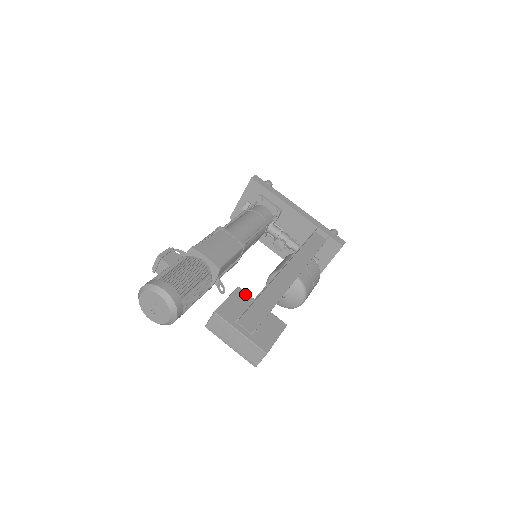
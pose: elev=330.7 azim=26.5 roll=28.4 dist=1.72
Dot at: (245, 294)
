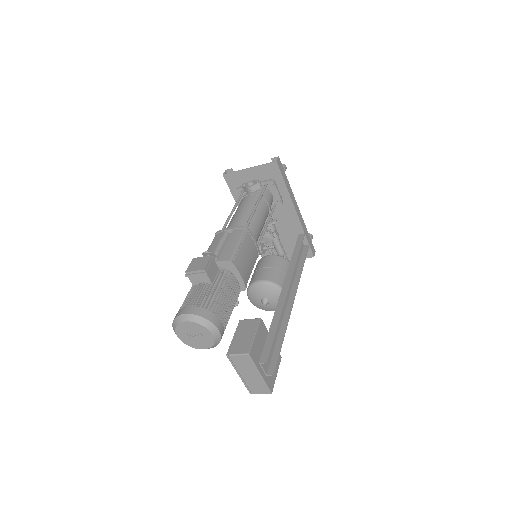
Dot at: (264, 327)
